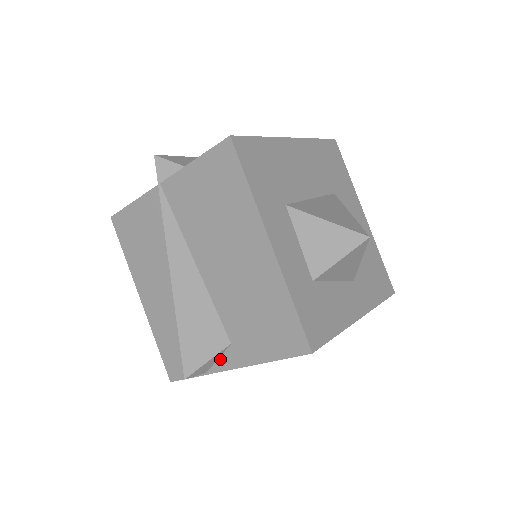
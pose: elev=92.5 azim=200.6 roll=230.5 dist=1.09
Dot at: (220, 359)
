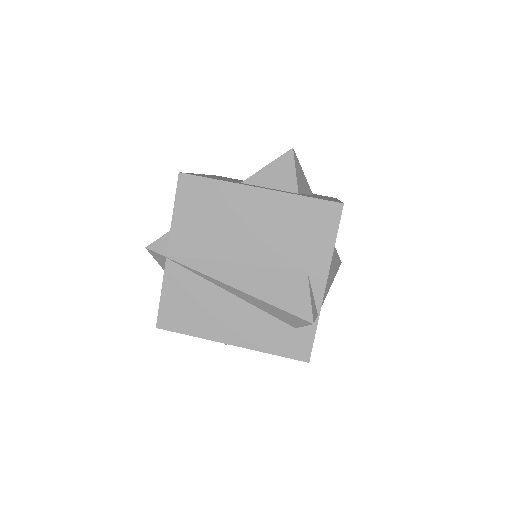
Dot at: (314, 291)
